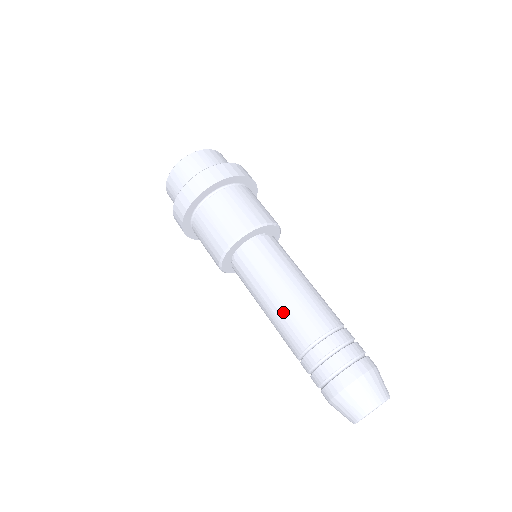
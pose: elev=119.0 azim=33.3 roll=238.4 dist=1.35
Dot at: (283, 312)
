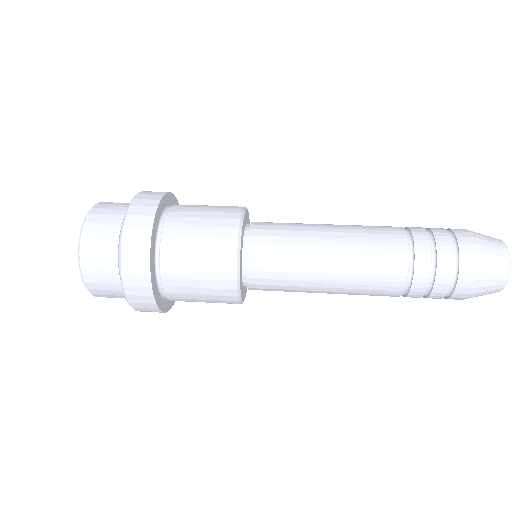
Dot at: (353, 230)
